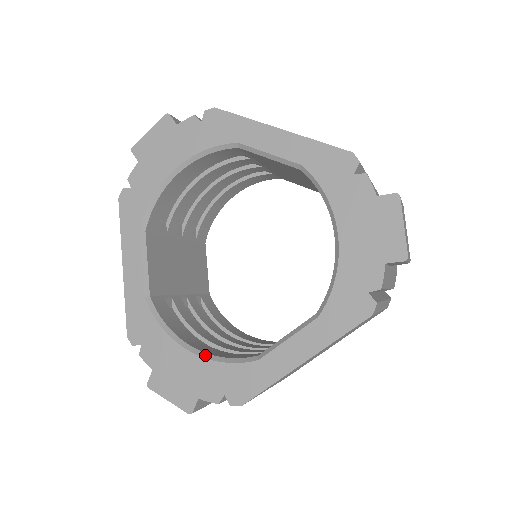
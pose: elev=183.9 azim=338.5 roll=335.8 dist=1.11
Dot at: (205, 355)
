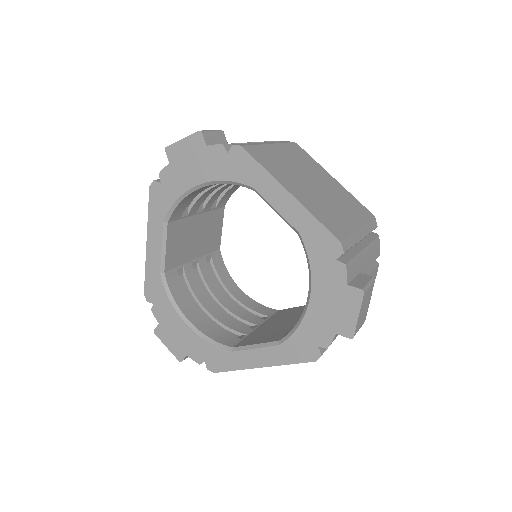
Dot at: (197, 331)
